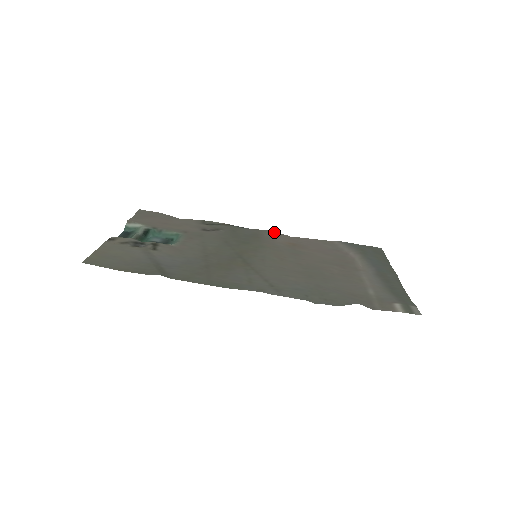
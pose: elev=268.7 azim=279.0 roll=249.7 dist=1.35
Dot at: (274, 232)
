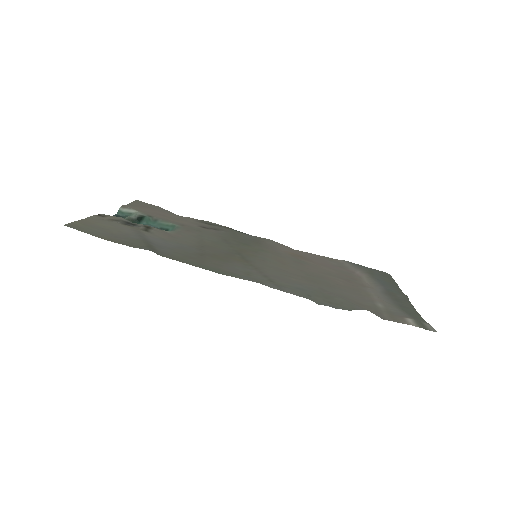
Dot at: (277, 242)
